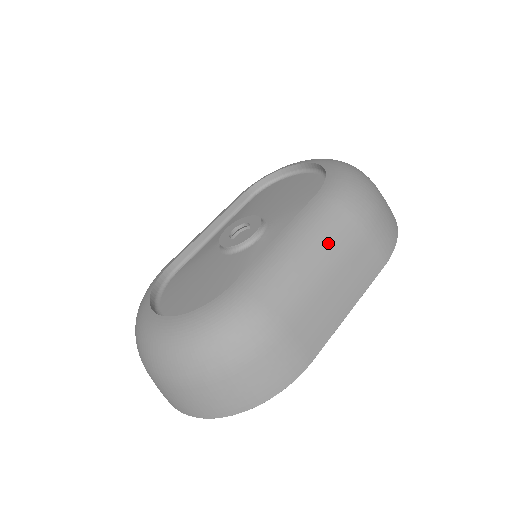
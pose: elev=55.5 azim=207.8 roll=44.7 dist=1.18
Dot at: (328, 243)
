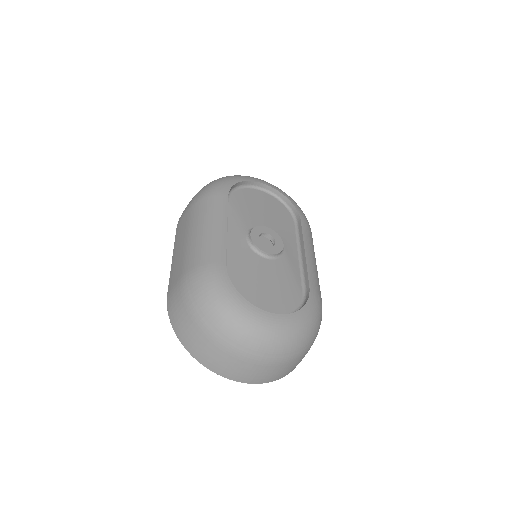
Dot at: occluded
